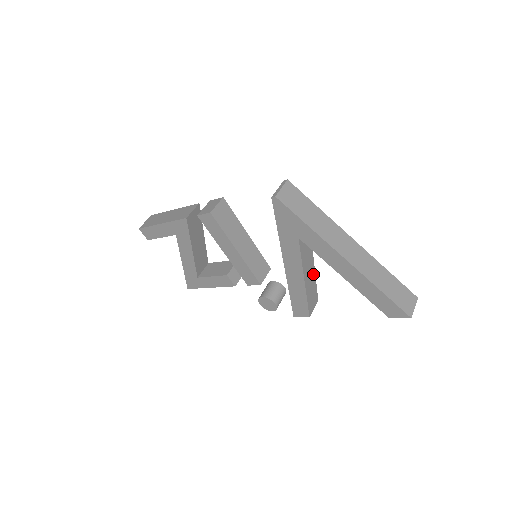
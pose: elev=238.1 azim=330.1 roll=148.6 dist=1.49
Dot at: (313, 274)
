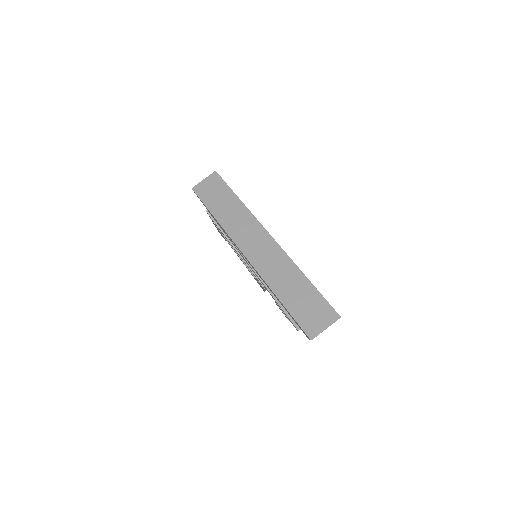
Dot at: occluded
